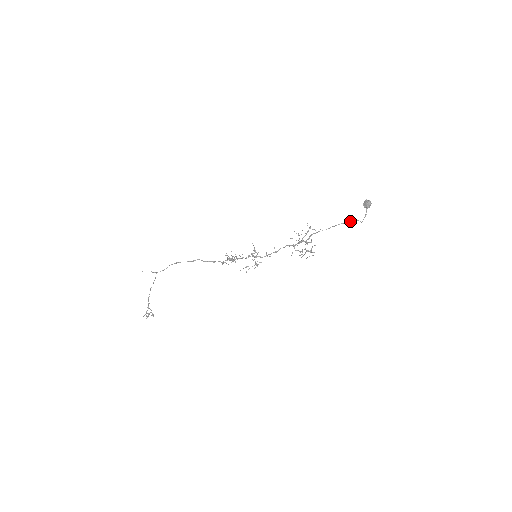
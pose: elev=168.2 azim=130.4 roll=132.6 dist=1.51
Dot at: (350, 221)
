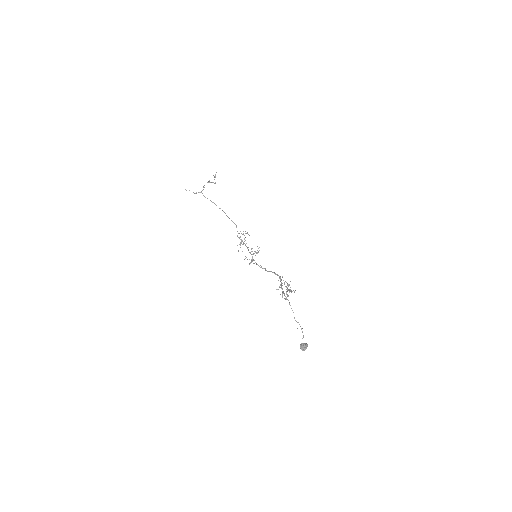
Dot at: (301, 328)
